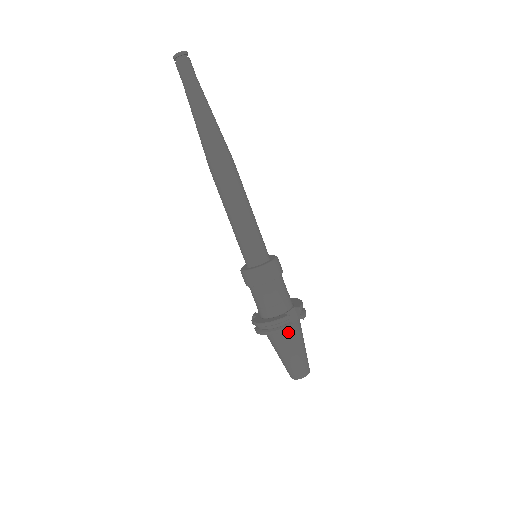
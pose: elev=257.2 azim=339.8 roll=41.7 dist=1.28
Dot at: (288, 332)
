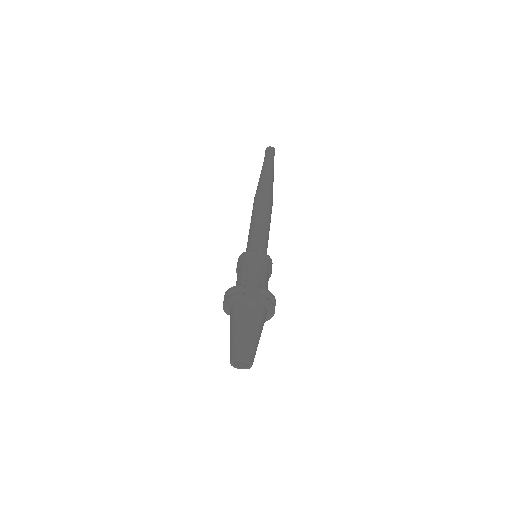
Dot at: (240, 305)
